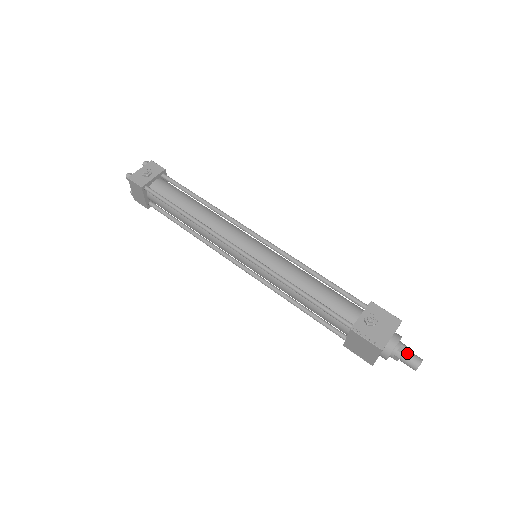
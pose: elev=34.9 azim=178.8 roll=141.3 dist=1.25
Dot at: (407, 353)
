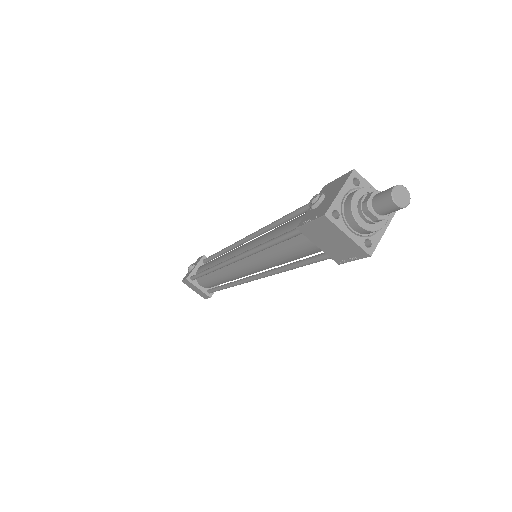
Dot at: (375, 196)
